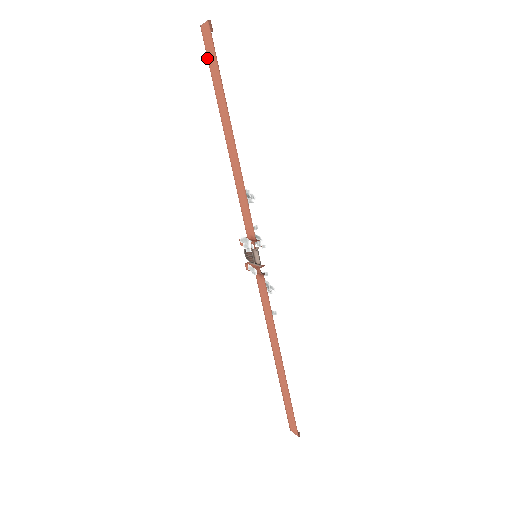
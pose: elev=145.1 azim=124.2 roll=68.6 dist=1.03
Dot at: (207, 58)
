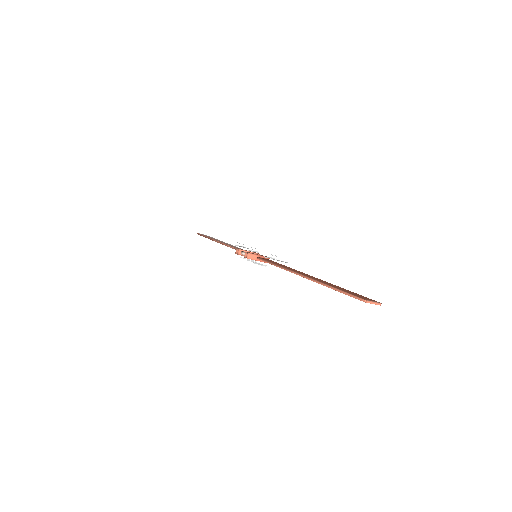
Dot at: occluded
